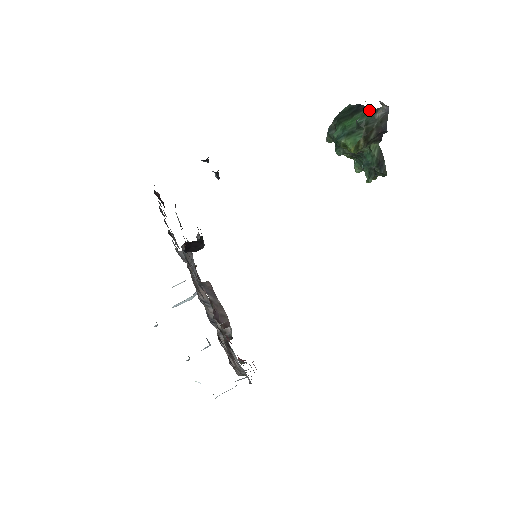
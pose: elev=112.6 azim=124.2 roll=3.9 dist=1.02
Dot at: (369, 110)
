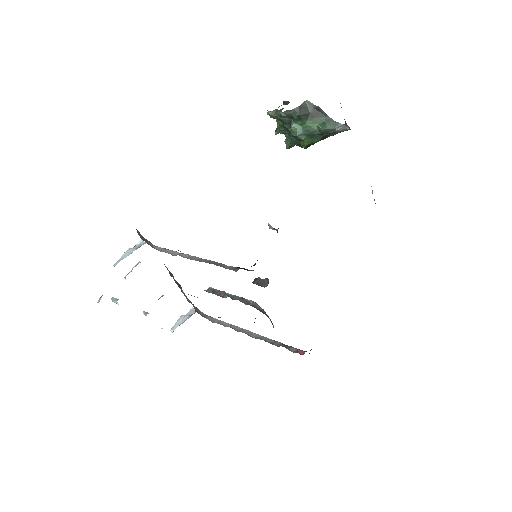
Dot at: (329, 119)
